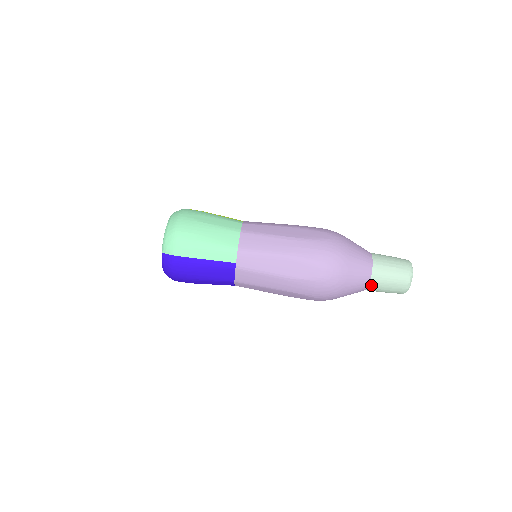
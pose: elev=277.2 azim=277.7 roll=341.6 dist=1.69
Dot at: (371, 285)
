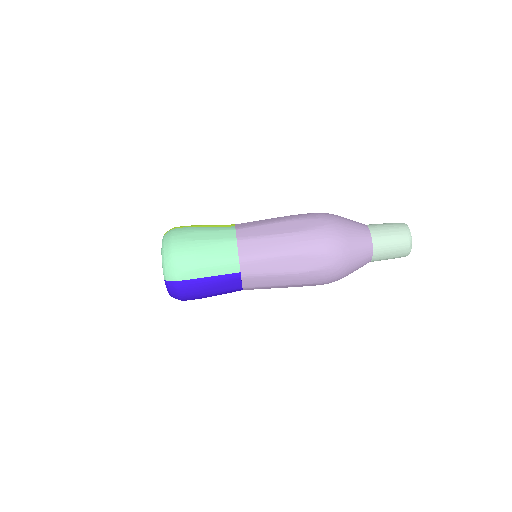
Dot at: (374, 257)
